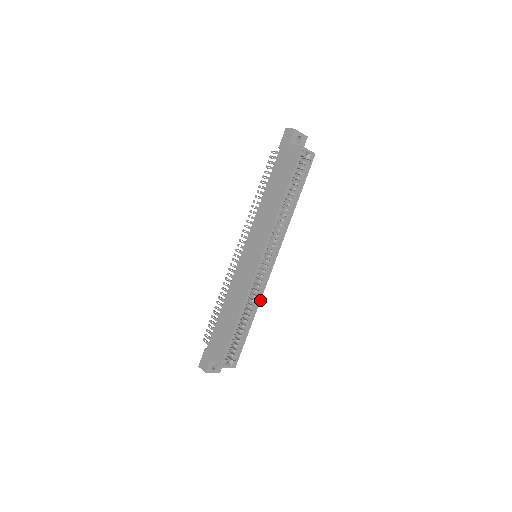
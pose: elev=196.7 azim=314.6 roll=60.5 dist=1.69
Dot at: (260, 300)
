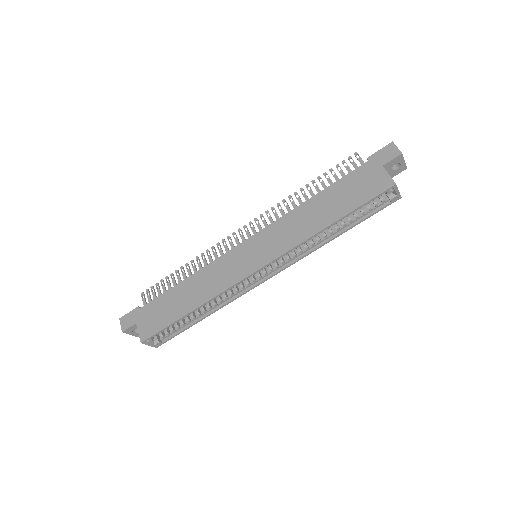
Dot at: (228, 303)
